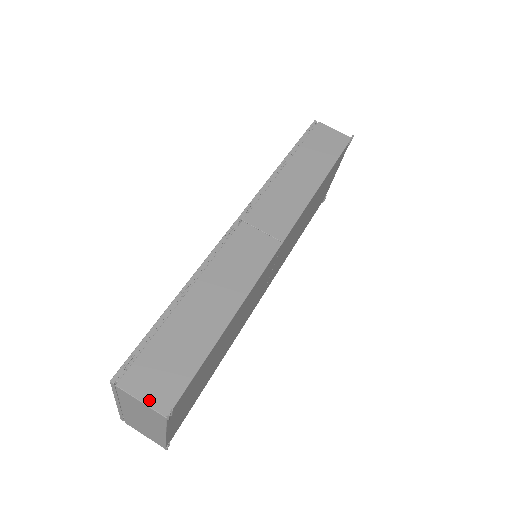
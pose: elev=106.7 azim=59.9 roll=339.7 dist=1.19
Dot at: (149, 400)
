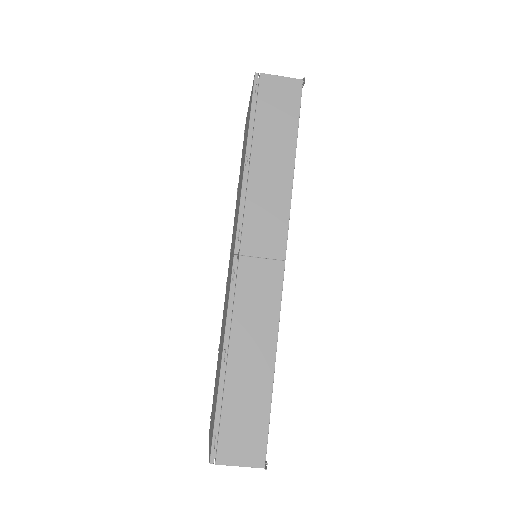
Dot at: (246, 462)
